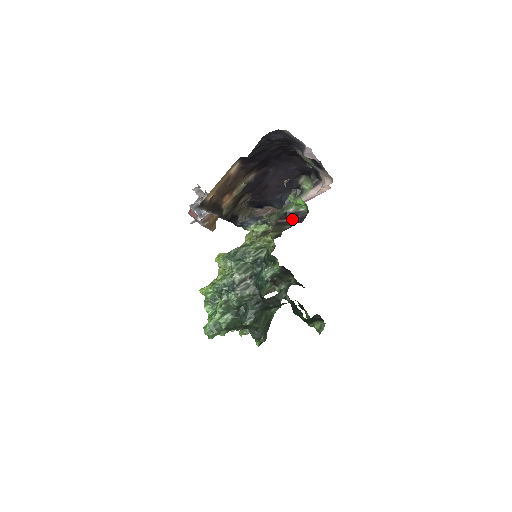
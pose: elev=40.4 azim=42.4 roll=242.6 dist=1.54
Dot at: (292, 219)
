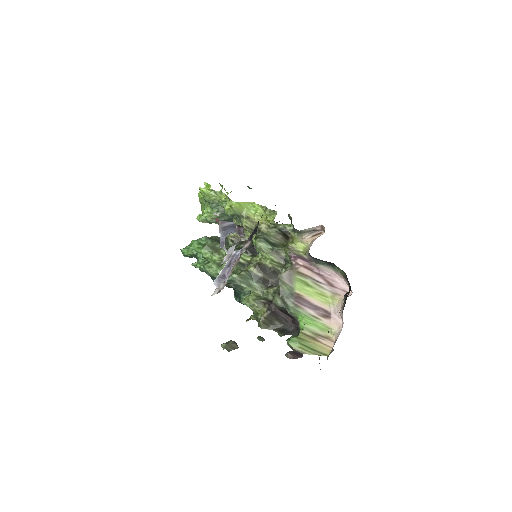
Dot at: (288, 316)
